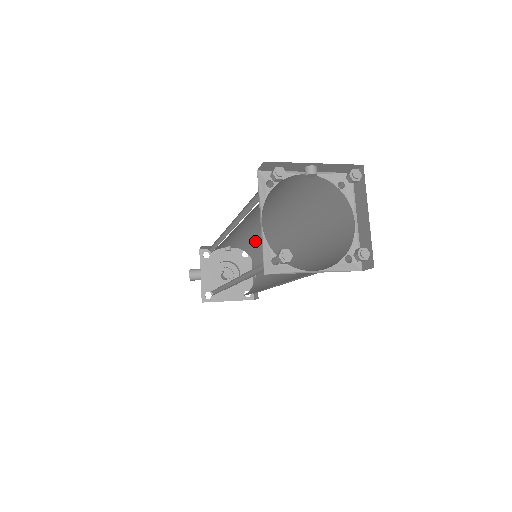
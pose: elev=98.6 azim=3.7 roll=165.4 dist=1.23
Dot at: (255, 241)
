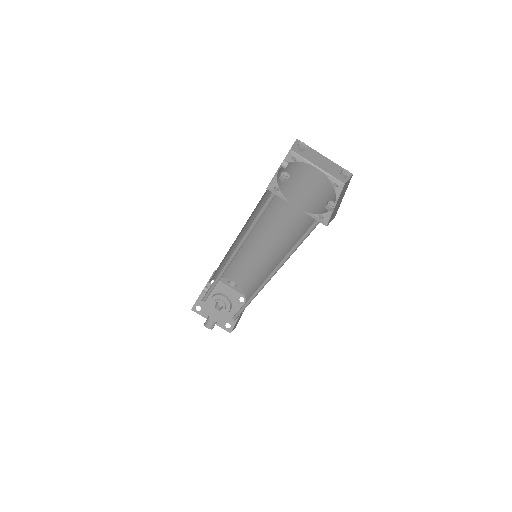
Dot at: occluded
